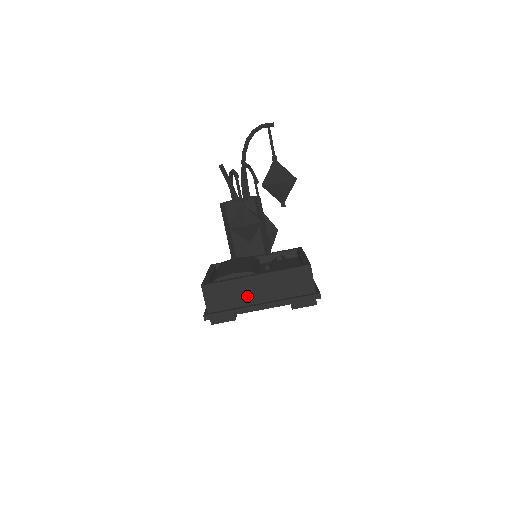
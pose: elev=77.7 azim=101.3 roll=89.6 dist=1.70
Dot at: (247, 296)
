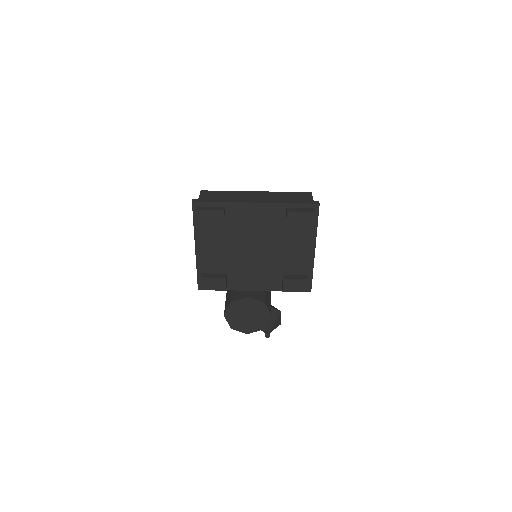
Dot at: (243, 199)
